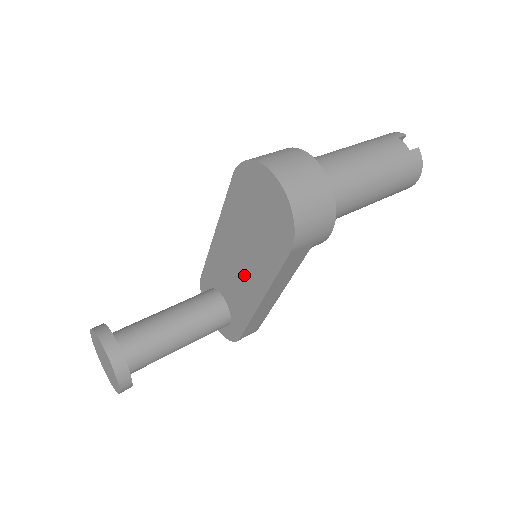
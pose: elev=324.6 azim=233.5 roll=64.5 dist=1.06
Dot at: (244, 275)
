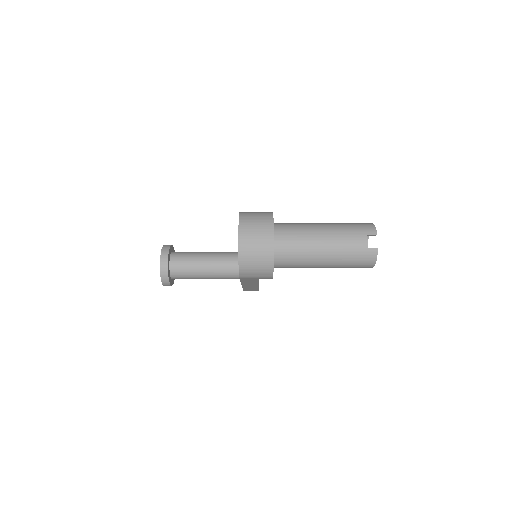
Dot at: occluded
